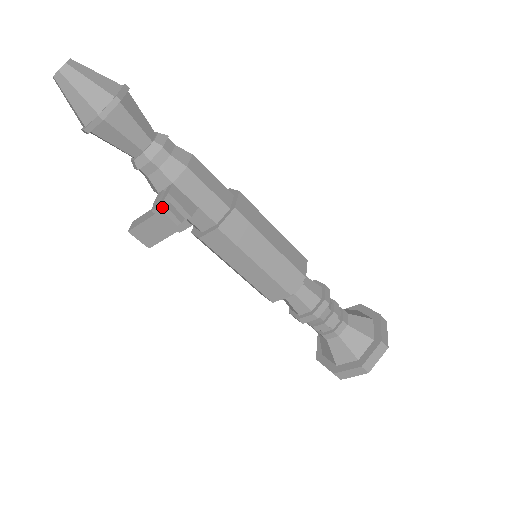
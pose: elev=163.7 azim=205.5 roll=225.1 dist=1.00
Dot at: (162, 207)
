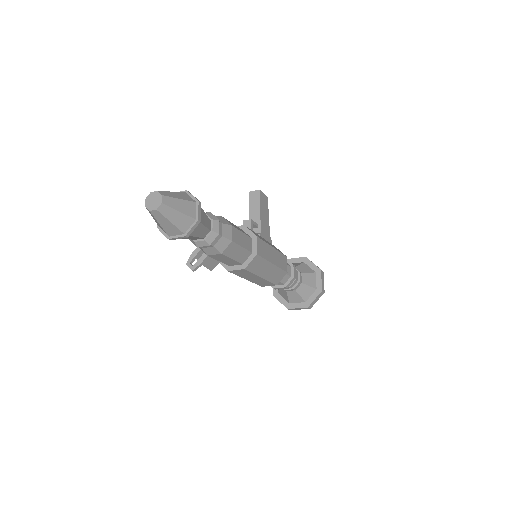
Dot at: (192, 270)
